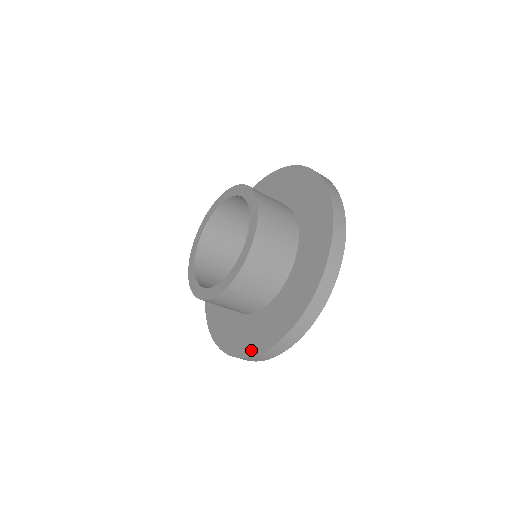
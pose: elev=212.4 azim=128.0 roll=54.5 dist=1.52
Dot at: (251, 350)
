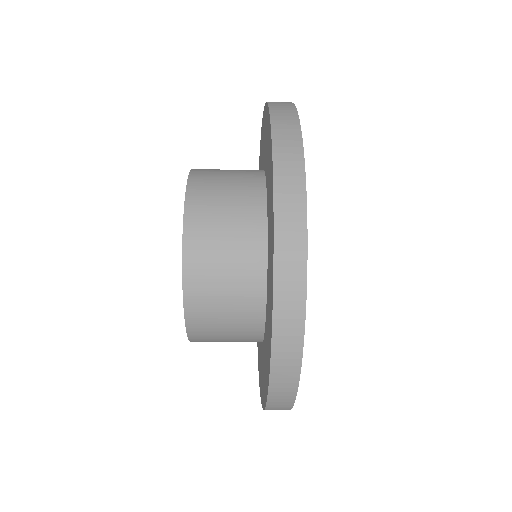
Dot at: occluded
